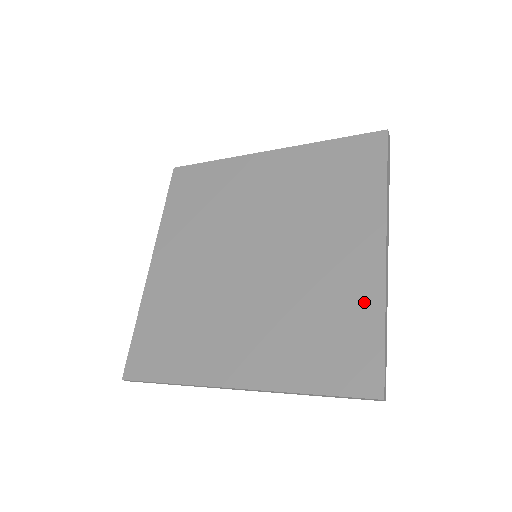
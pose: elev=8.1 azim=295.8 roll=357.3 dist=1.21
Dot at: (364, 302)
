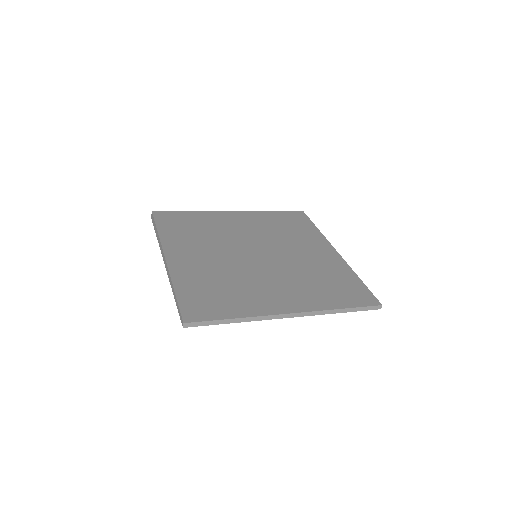
Dot at: (342, 271)
